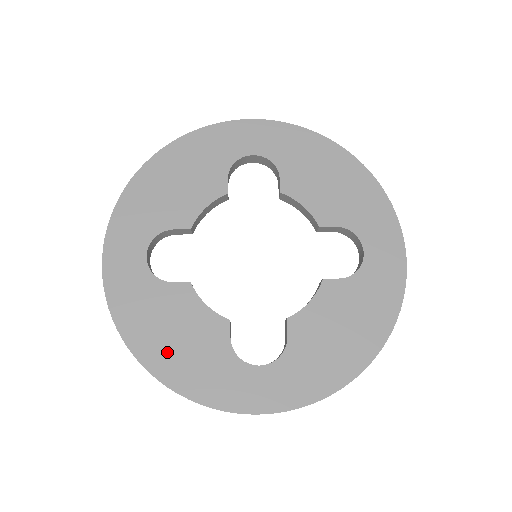
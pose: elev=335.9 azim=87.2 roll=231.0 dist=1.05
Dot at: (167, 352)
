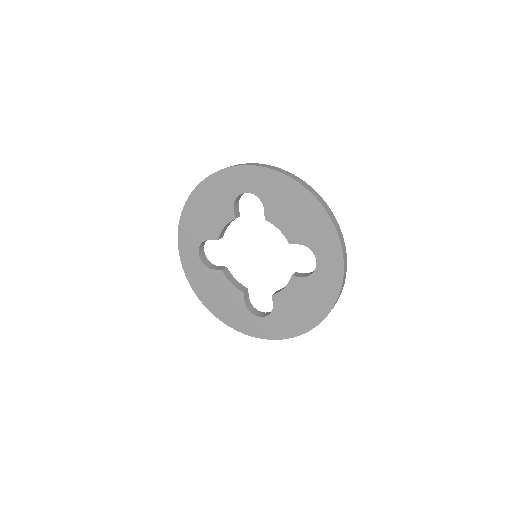
Dot at: (216, 304)
